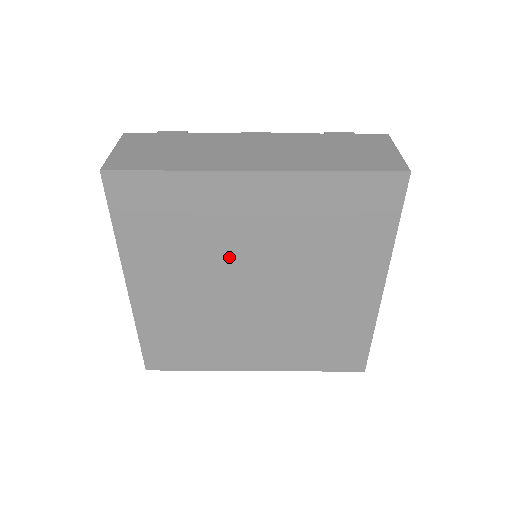
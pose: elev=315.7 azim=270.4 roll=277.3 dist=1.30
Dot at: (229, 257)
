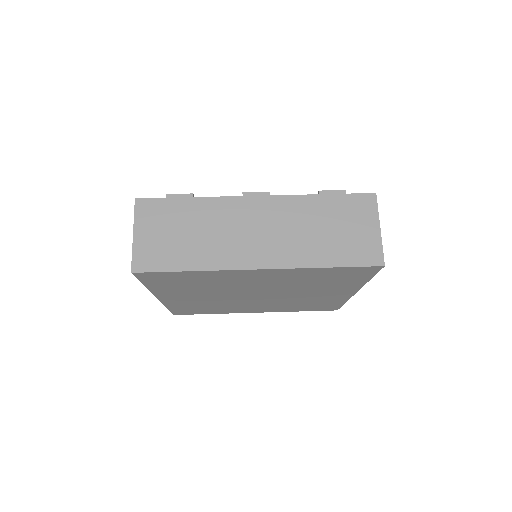
Dot at: (237, 289)
